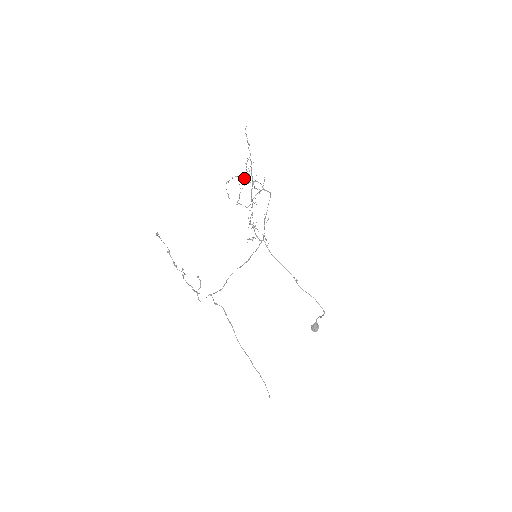
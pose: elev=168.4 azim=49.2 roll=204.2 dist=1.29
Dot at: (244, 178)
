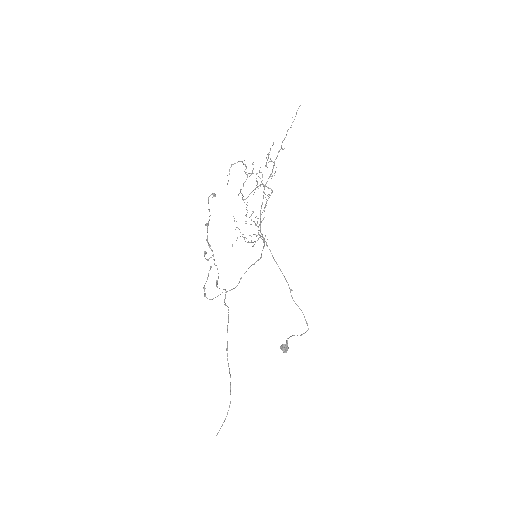
Dot at: occluded
